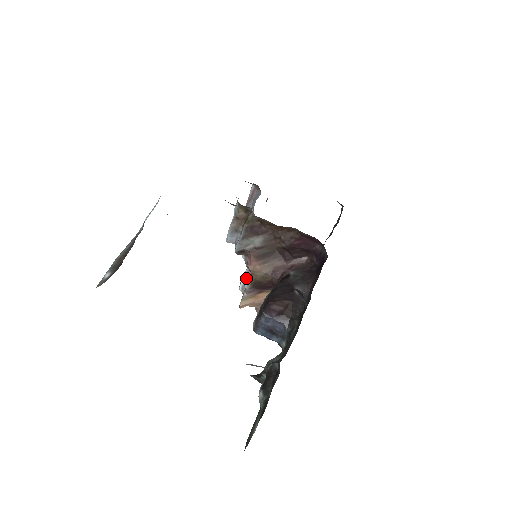
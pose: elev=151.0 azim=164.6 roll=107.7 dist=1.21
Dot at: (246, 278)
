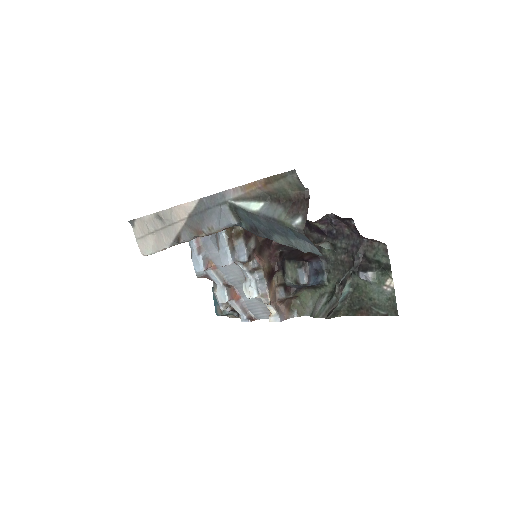
Dot at: (255, 283)
